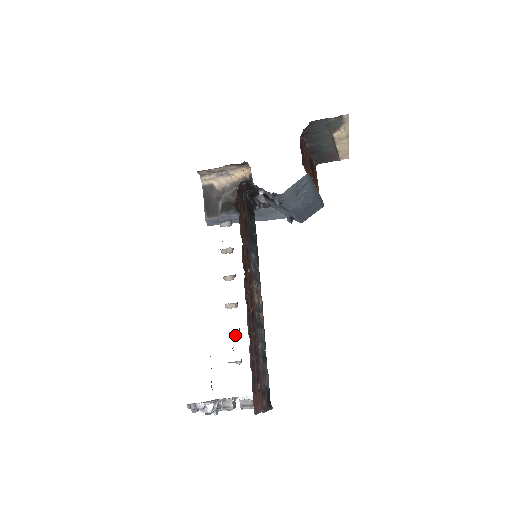
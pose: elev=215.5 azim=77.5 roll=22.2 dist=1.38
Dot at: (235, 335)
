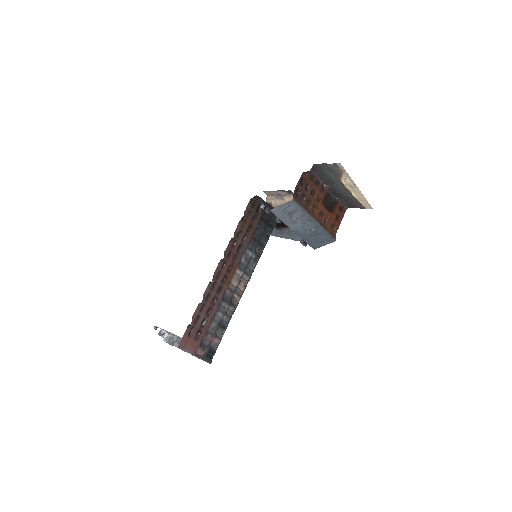
Dot at: occluded
